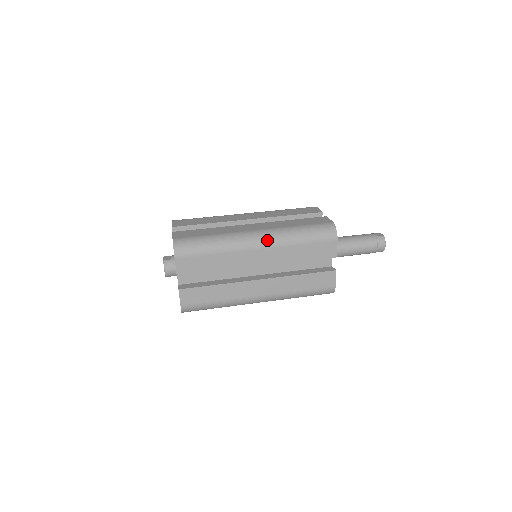
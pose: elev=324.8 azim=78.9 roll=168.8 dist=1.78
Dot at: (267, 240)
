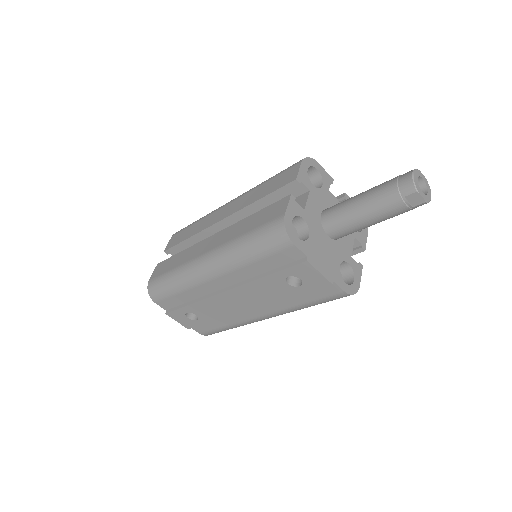
Dot at: occluded
